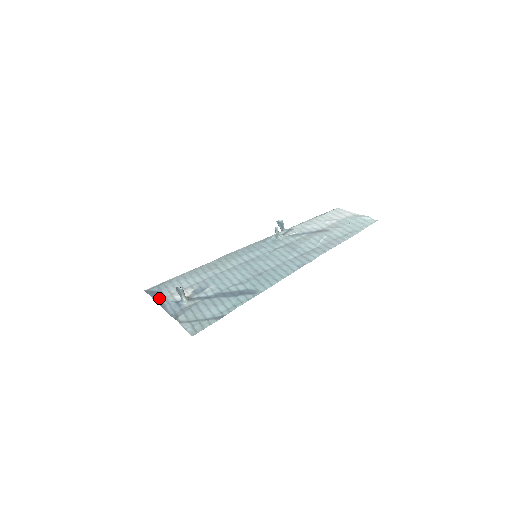
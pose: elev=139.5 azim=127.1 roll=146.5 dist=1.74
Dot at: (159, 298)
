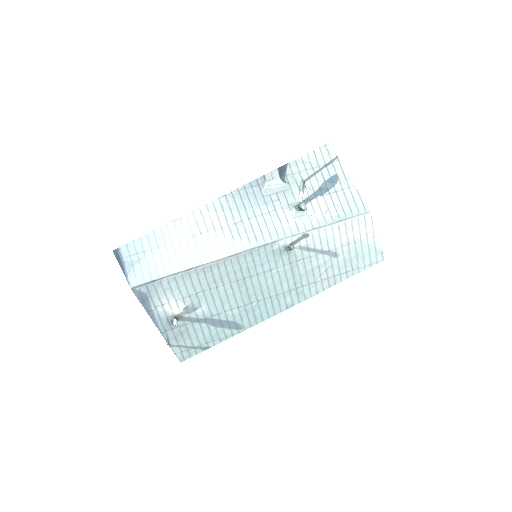
Dot at: (149, 307)
